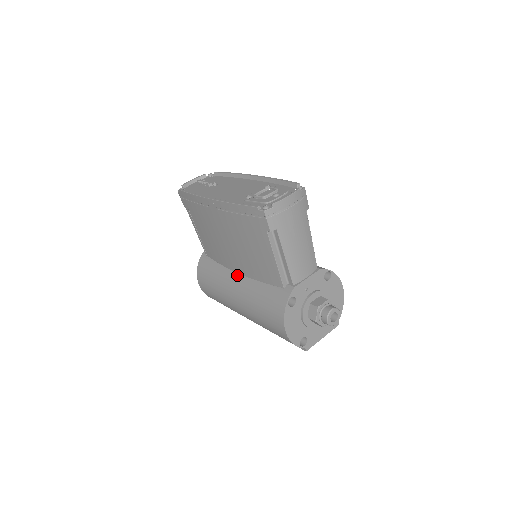
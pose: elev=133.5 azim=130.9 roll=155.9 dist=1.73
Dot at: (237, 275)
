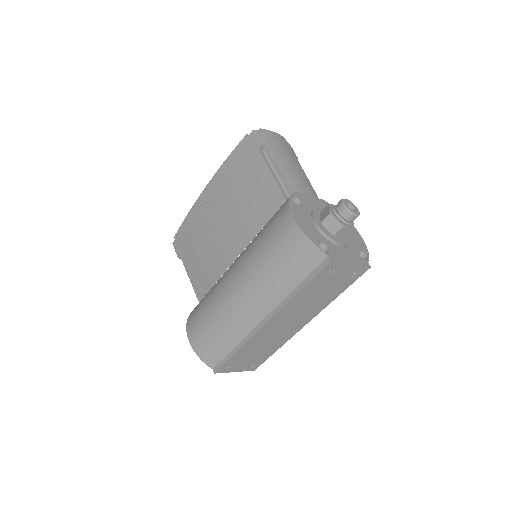
Dot at: (234, 261)
